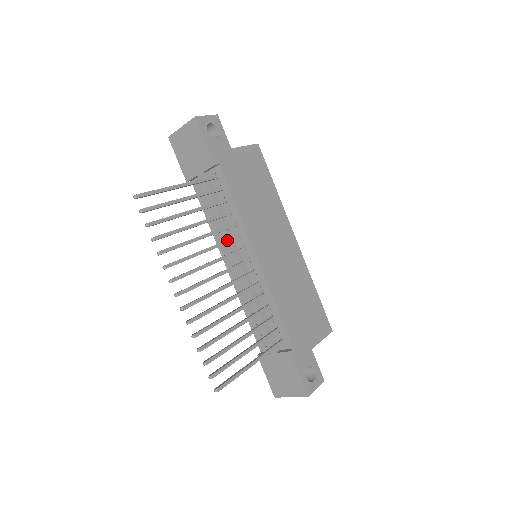
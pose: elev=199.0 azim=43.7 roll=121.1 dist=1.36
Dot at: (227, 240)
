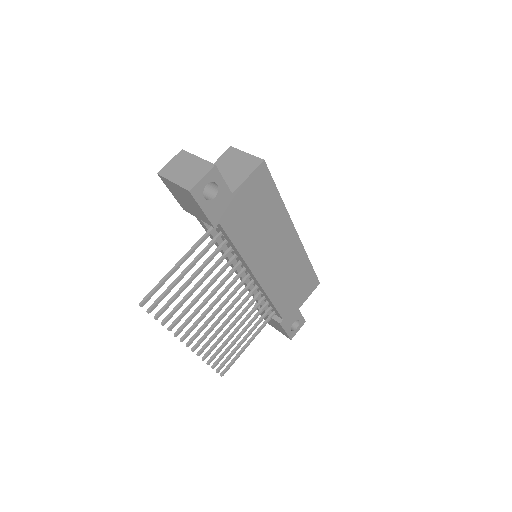
Dot at: (228, 276)
